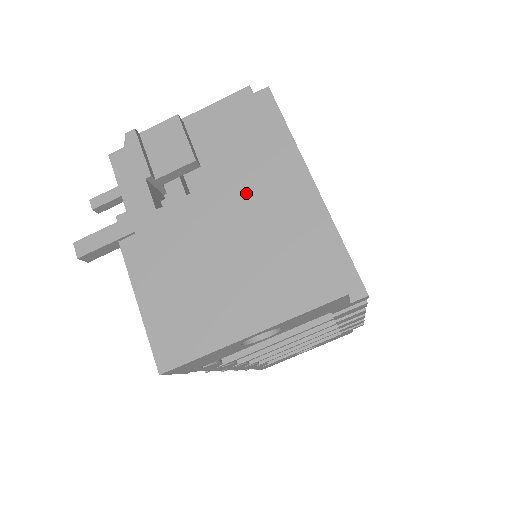
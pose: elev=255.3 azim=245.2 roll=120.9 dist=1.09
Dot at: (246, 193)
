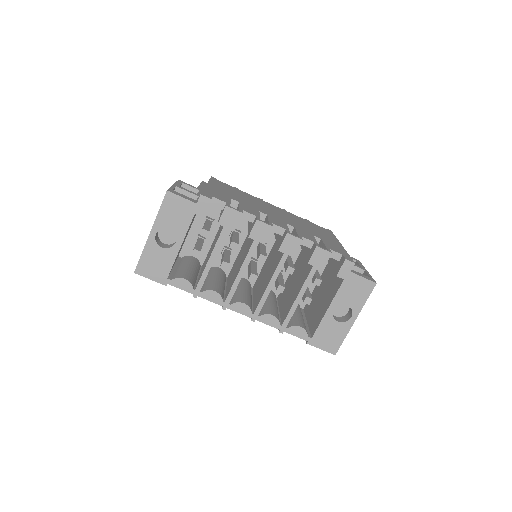
Dot at: occluded
